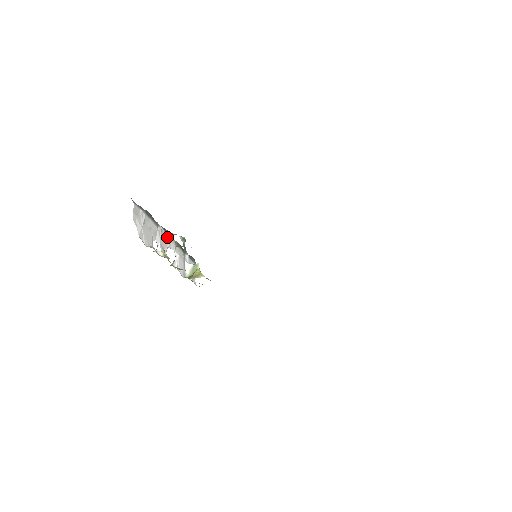
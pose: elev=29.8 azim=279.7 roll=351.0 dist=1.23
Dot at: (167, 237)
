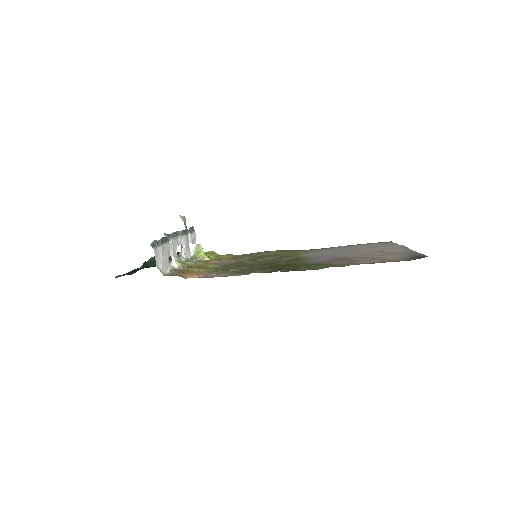
Dot at: (176, 240)
